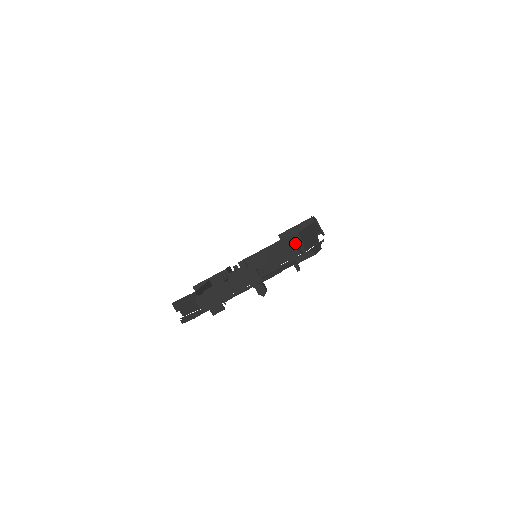
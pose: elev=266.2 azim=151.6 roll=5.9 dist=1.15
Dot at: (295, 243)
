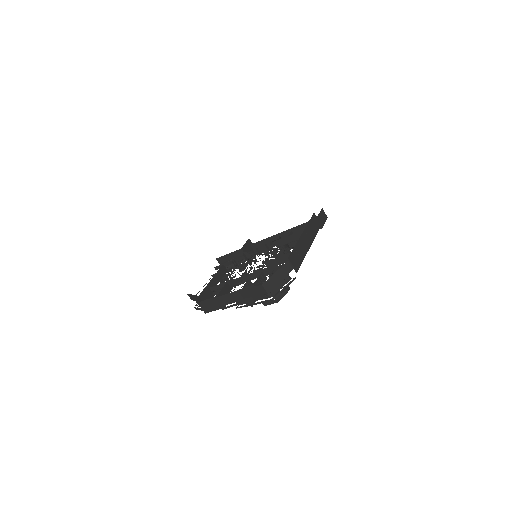
Dot at: (260, 291)
